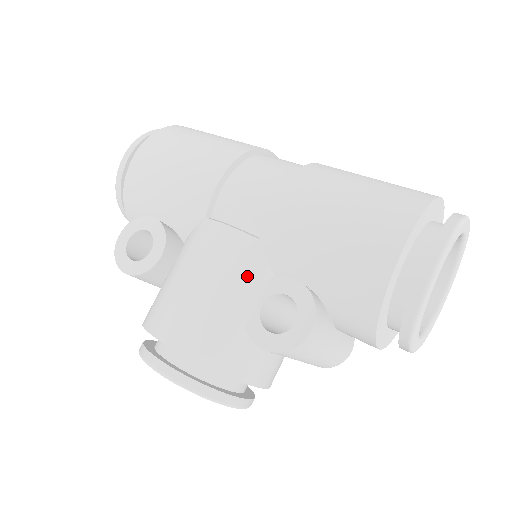
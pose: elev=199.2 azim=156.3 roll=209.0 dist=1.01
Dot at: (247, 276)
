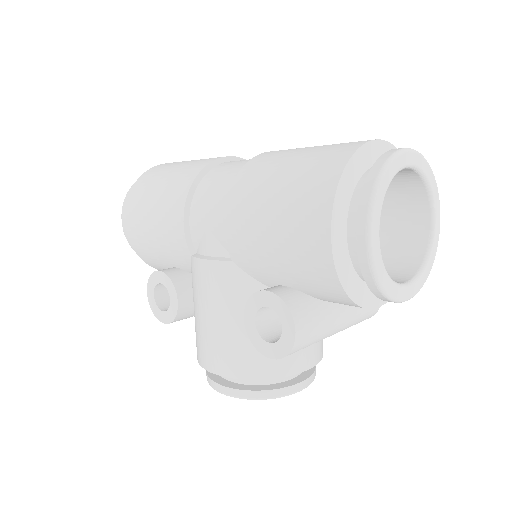
Dot at: (239, 296)
